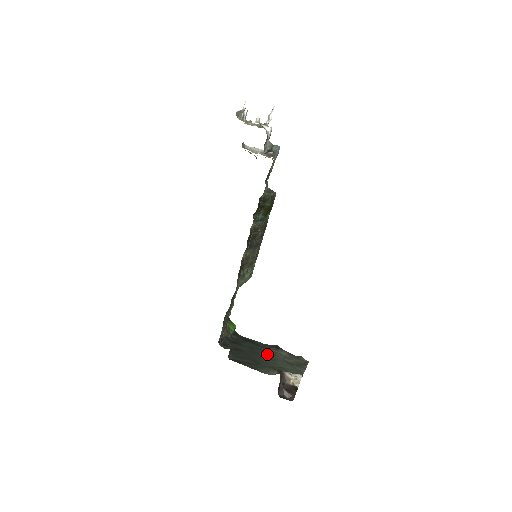
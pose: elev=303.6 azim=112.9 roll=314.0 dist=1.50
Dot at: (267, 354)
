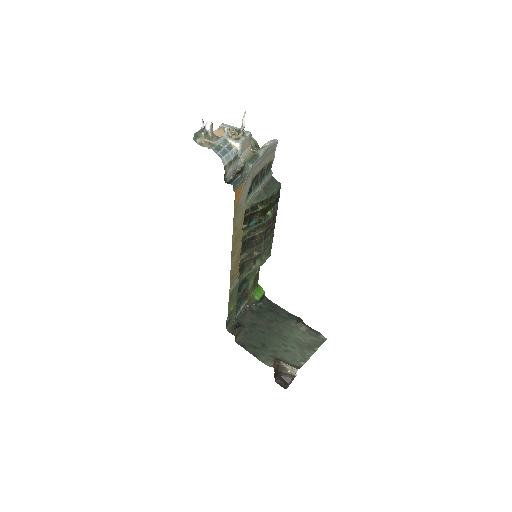
Dot at: (282, 330)
